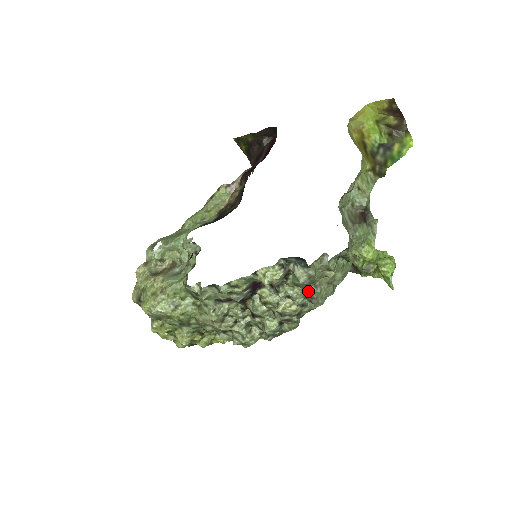
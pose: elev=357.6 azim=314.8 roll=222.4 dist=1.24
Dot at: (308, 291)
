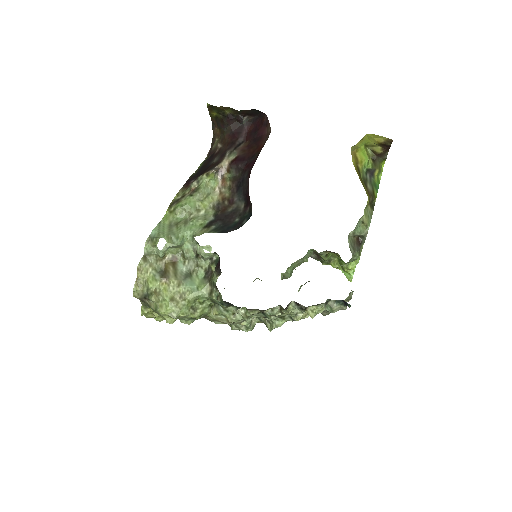
Dot at: occluded
